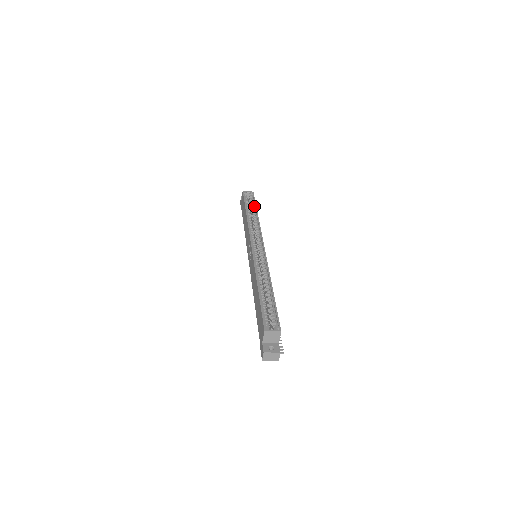
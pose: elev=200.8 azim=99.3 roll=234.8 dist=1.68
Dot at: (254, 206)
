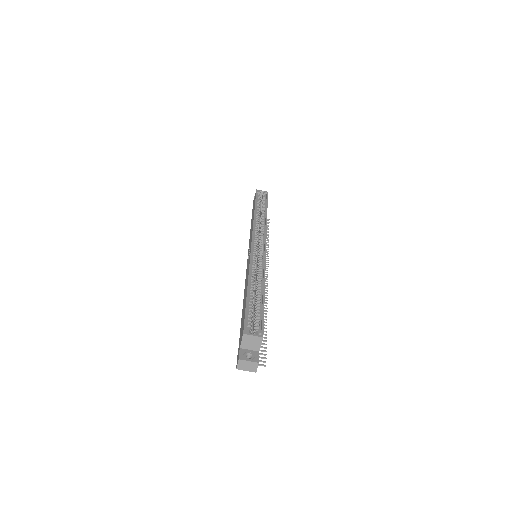
Dot at: (265, 205)
